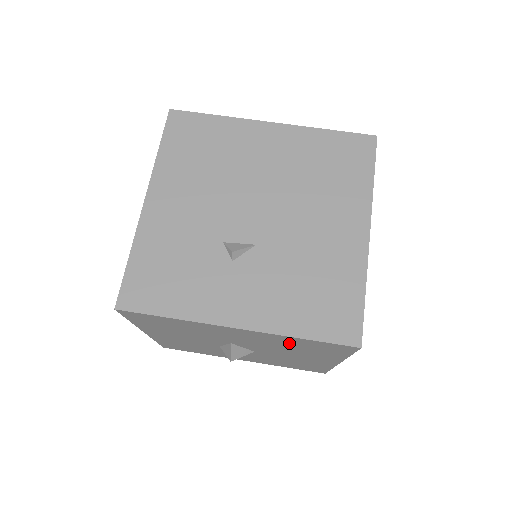
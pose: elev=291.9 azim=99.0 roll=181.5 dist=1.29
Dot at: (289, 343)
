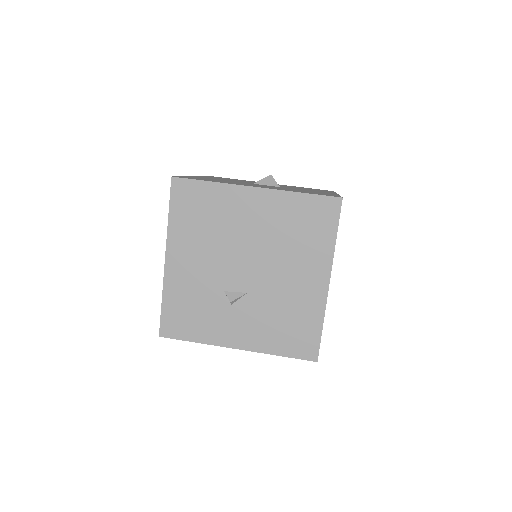
Dot at: occluded
